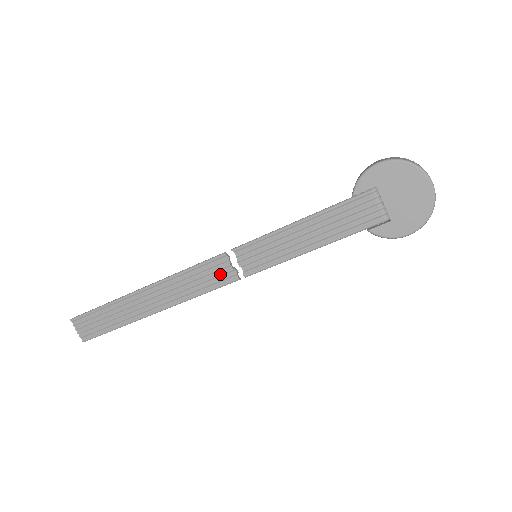
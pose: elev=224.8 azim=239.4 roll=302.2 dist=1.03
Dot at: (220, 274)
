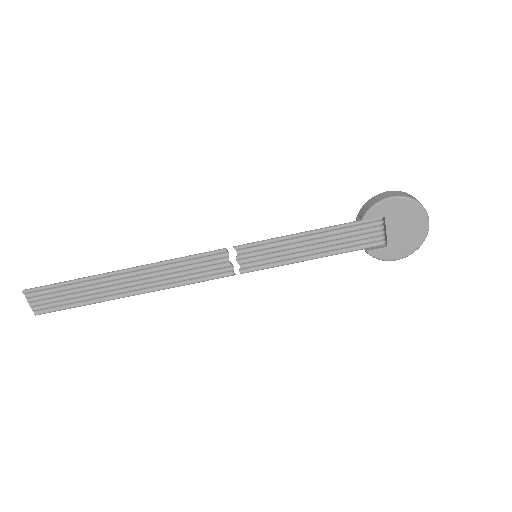
Dot at: (216, 268)
